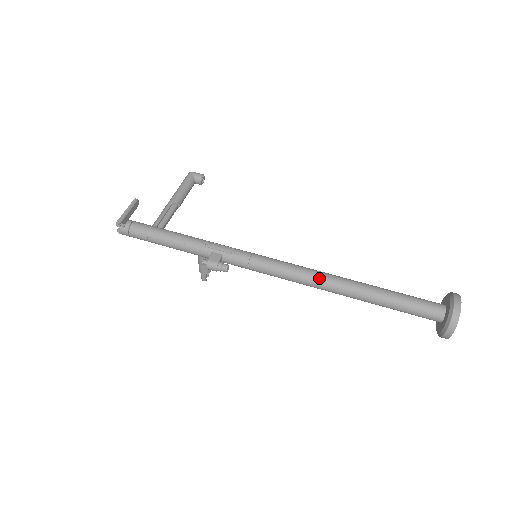
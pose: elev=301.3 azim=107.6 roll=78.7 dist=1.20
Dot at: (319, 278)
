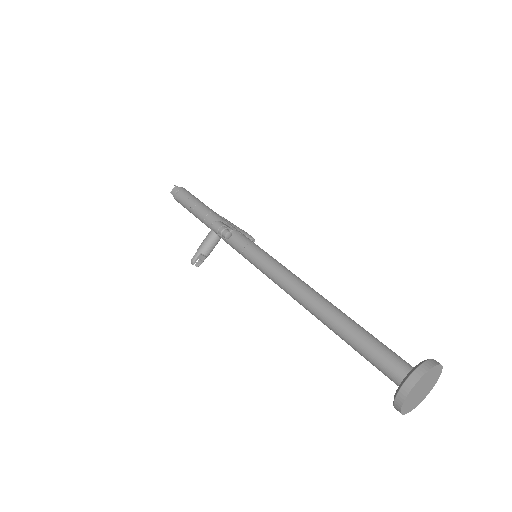
Dot at: (301, 281)
